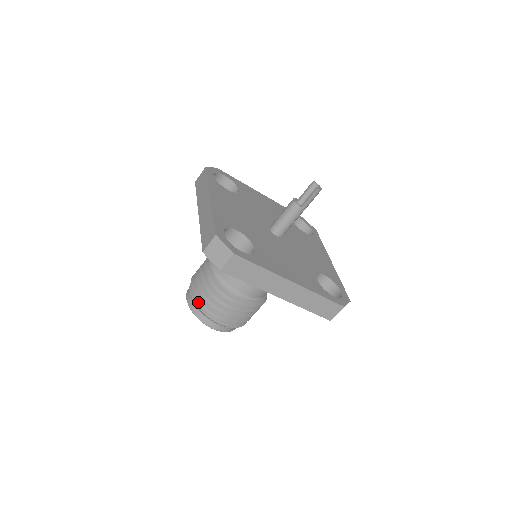
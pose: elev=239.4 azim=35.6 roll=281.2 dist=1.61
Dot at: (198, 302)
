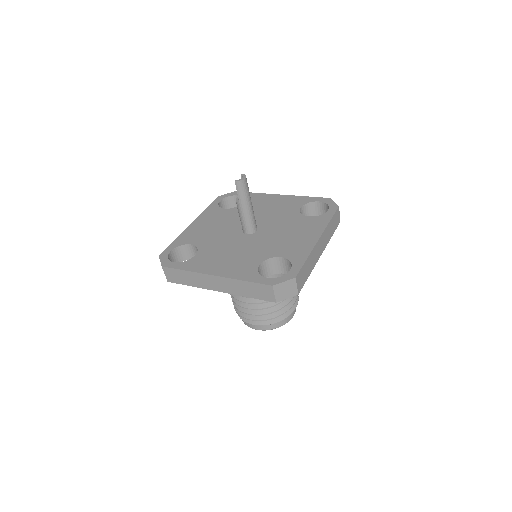
Dot at: occluded
